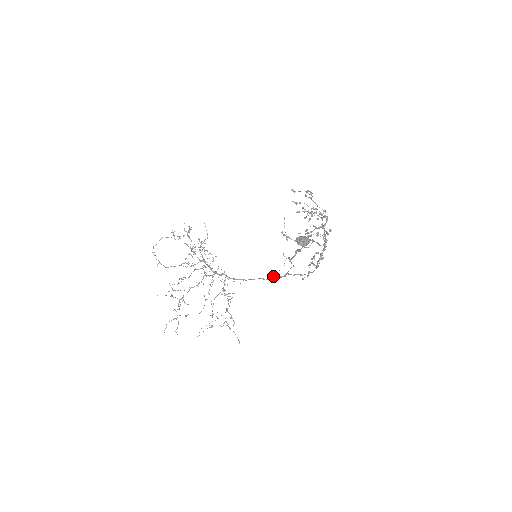
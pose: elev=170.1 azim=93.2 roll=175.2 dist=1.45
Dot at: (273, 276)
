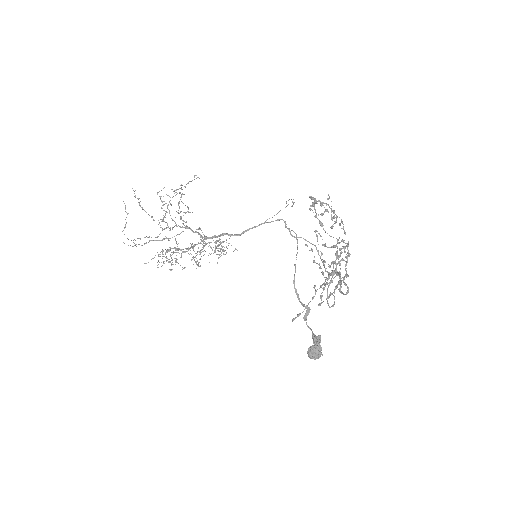
Dot at: occluded
